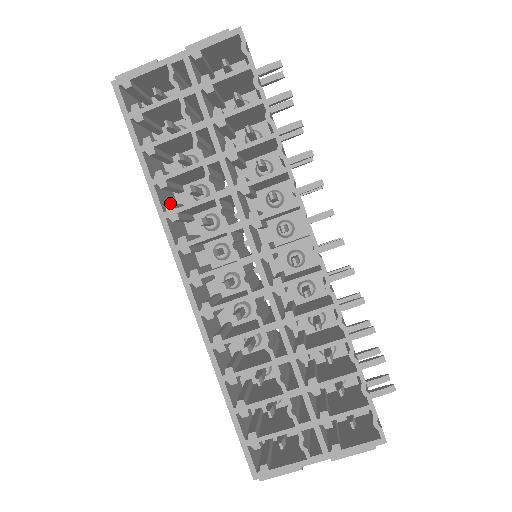
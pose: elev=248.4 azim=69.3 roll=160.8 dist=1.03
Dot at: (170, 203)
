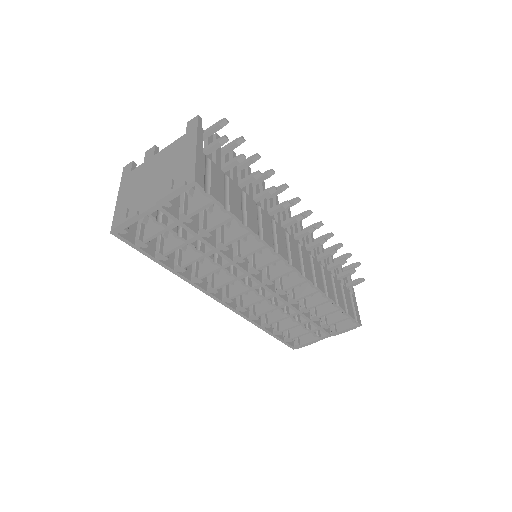
Dot at: (193, 277)
